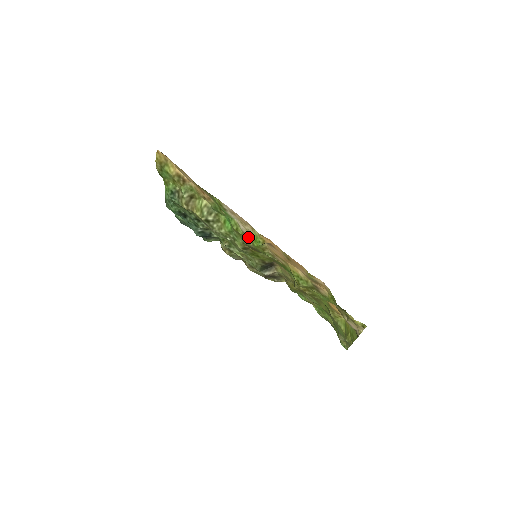
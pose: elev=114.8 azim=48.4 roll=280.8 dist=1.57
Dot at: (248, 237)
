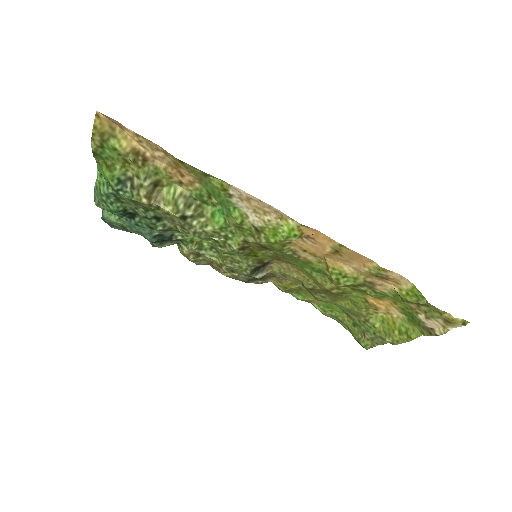
Dot at: (260, 231)
